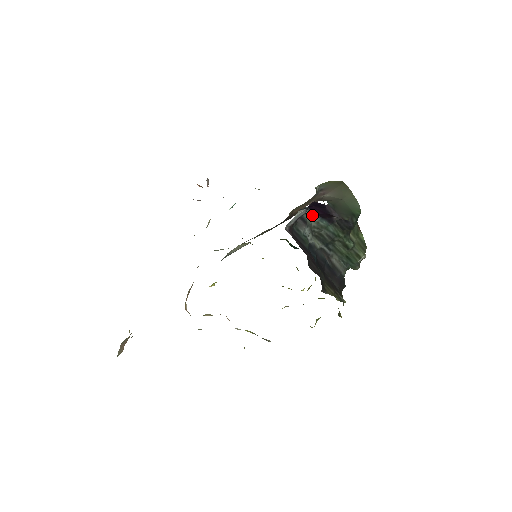
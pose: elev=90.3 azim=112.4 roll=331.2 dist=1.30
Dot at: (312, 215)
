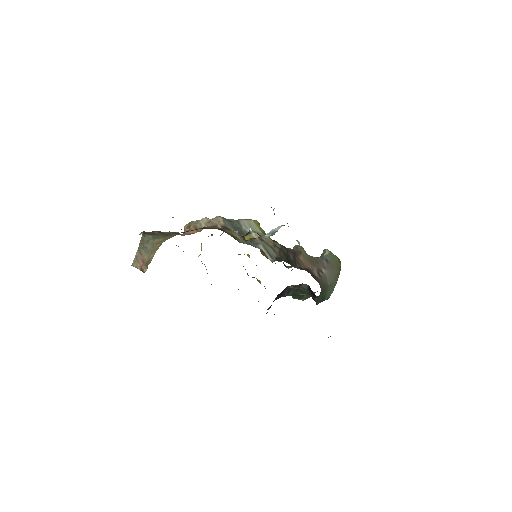
Dot at: (306, 287)
